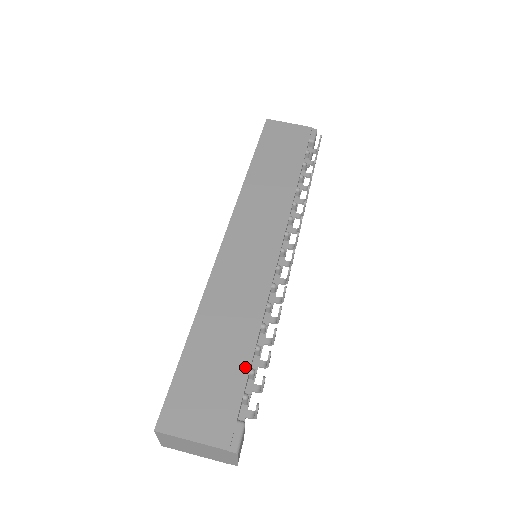
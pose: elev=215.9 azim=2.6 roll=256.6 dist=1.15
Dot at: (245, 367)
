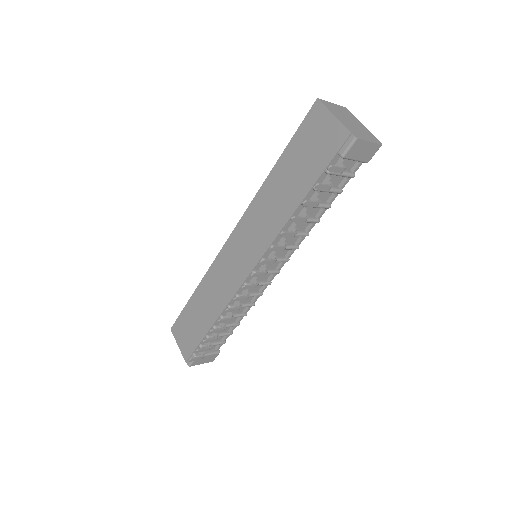
Dot at: (204, 333)
